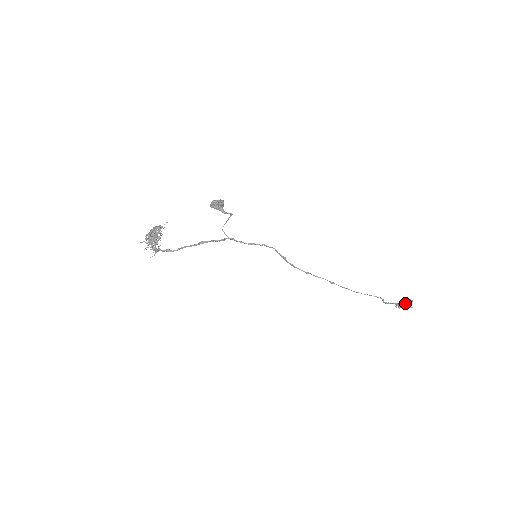
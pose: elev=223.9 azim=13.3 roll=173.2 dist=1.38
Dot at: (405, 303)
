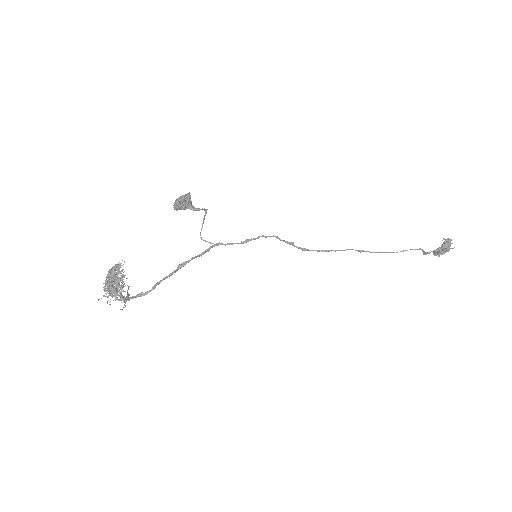
Dot at: (445, 245)
